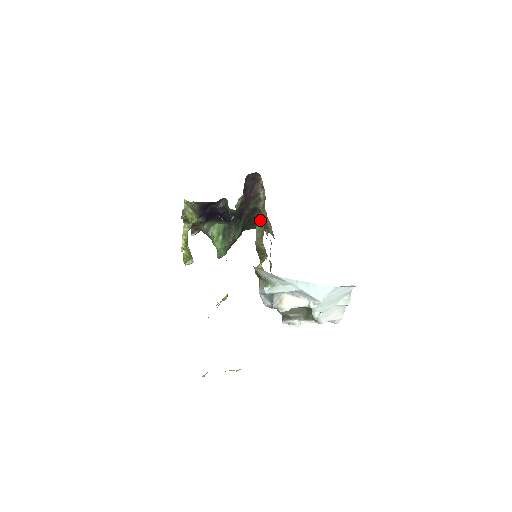
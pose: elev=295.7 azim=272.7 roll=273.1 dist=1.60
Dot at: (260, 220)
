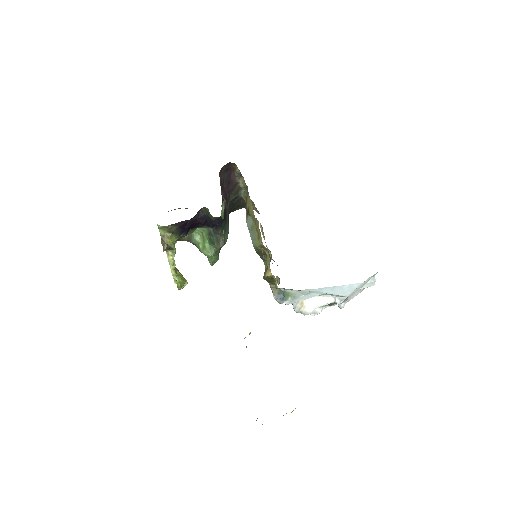
Dot at: (249, 215)
